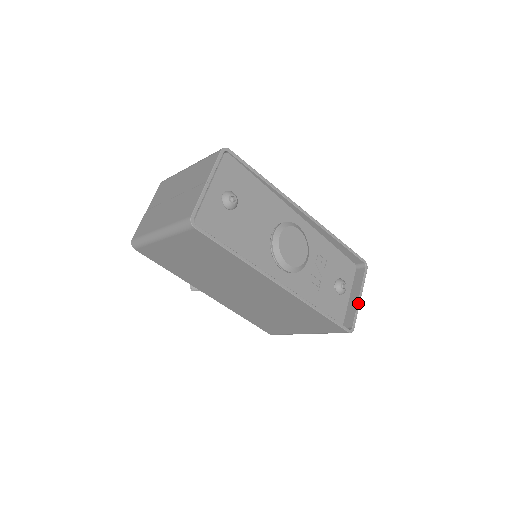
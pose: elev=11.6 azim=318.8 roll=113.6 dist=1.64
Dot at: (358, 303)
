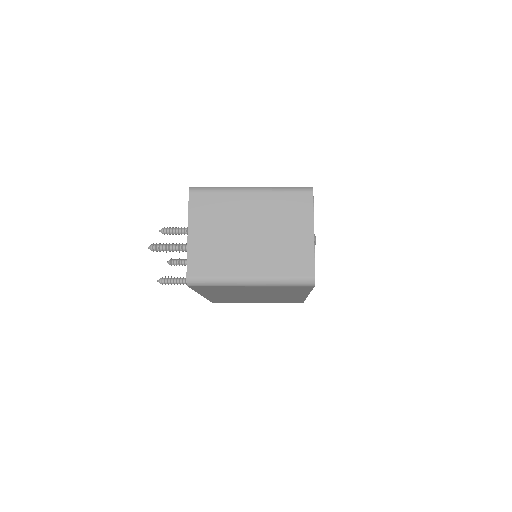
Dot at: occluded
